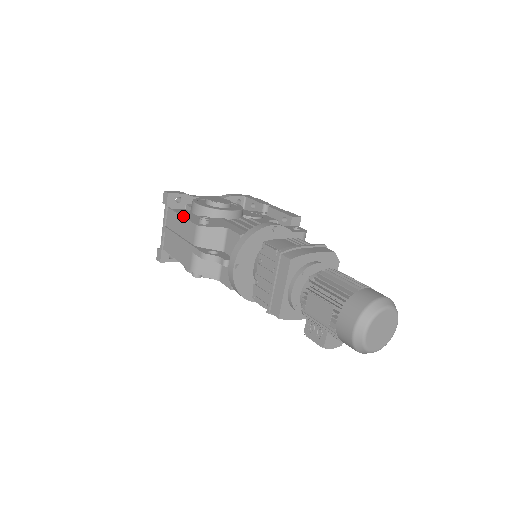
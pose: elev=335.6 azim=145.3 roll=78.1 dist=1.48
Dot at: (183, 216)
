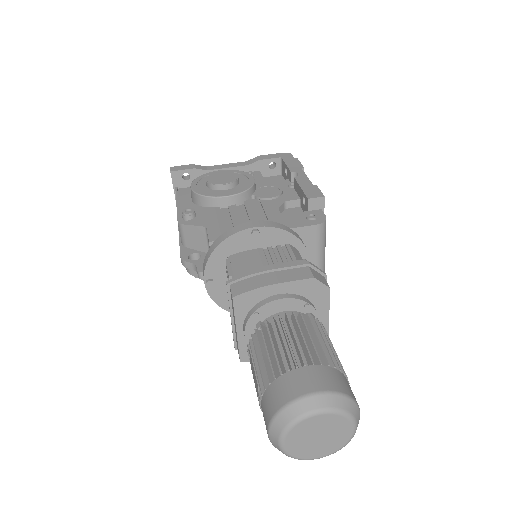
Dot at: (177, 204)
